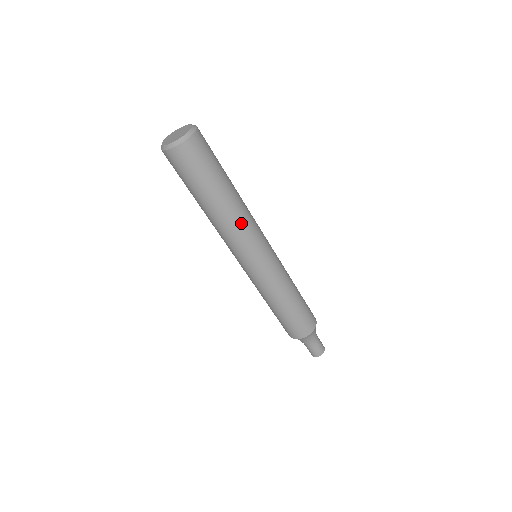
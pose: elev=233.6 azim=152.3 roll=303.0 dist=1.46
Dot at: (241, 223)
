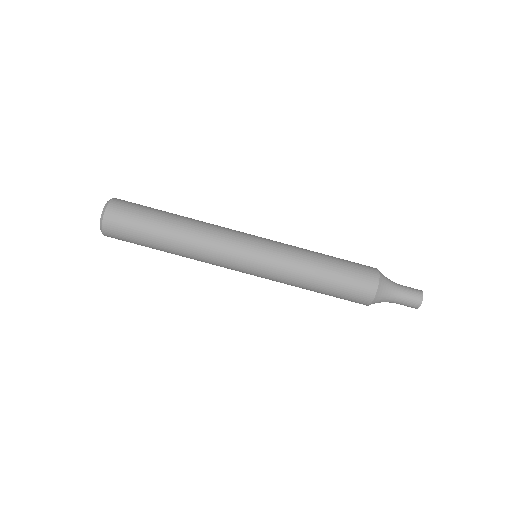
Dot at: (205, 237)
